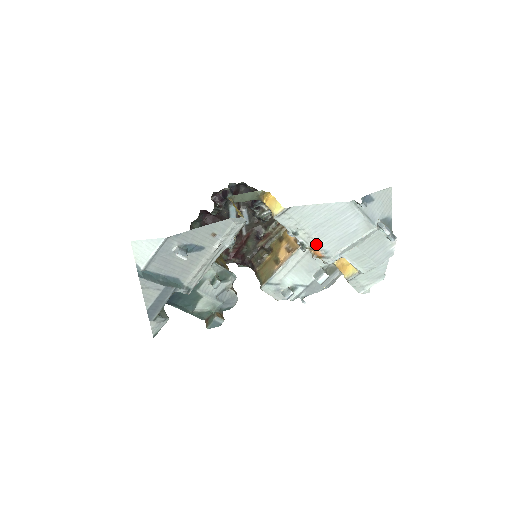
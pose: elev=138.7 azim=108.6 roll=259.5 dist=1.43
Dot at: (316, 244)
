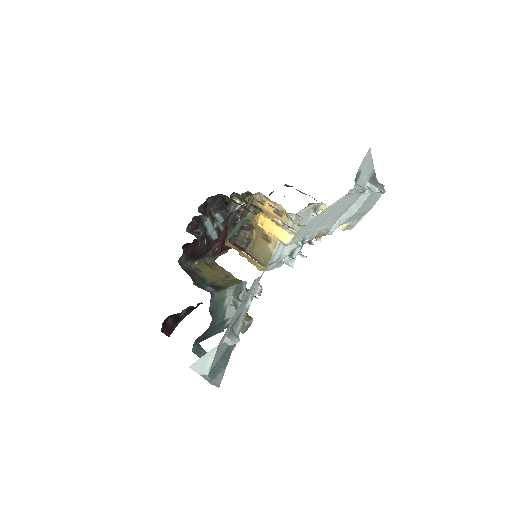
Dot at: (319, 232)
